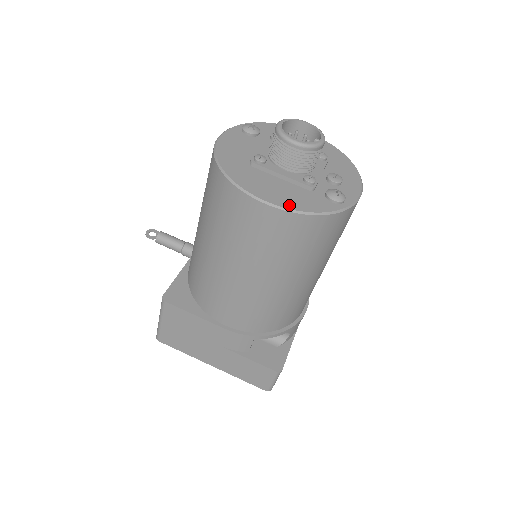
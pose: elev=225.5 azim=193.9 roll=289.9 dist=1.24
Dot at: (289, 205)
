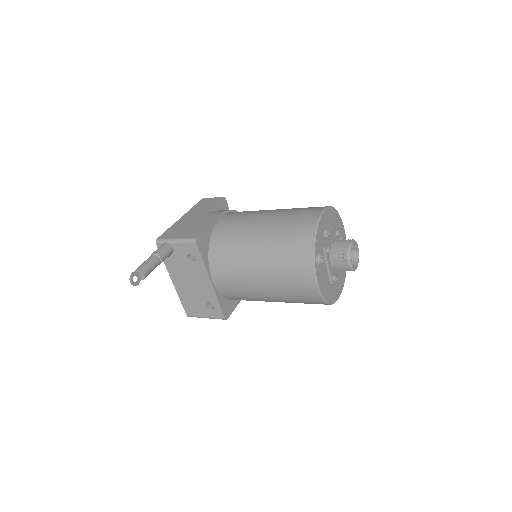
Dot at: (343, 284)
